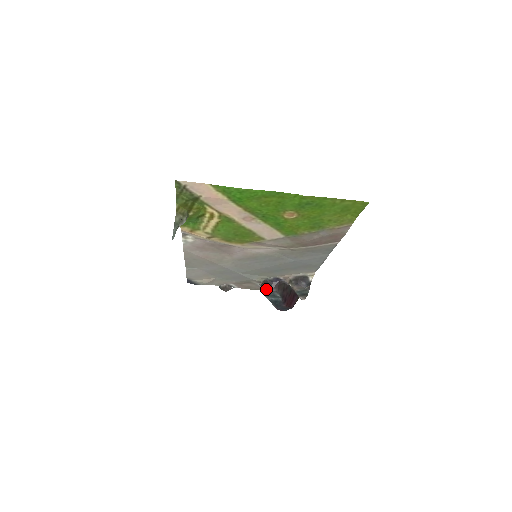
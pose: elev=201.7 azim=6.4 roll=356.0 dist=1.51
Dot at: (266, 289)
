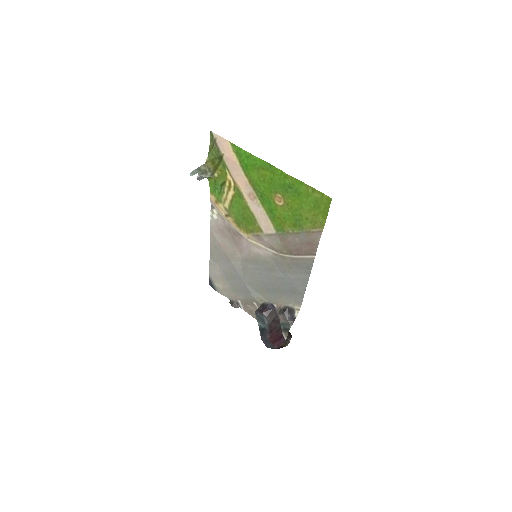
Dot at: (259, 311)
